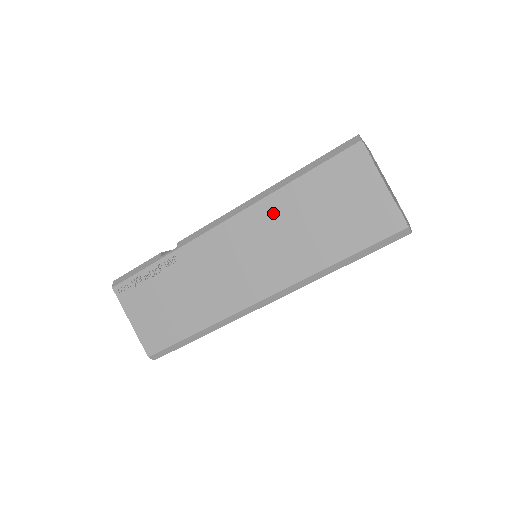
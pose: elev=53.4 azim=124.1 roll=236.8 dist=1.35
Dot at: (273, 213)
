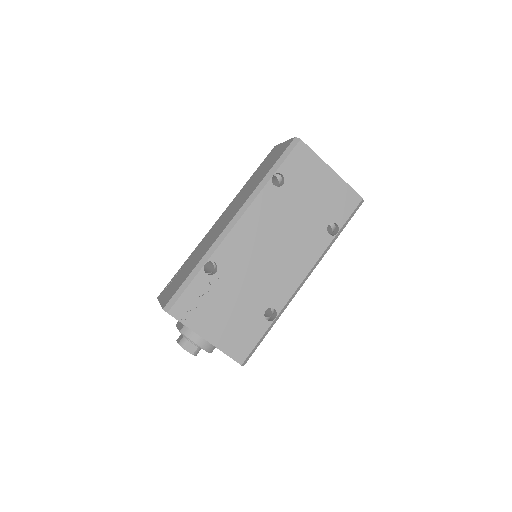
Dot at: (239, 195)
